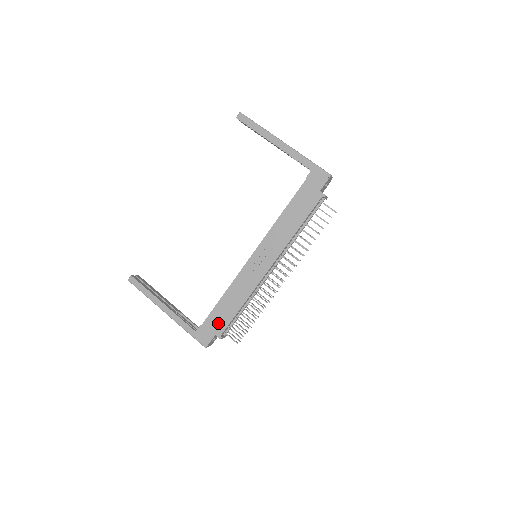
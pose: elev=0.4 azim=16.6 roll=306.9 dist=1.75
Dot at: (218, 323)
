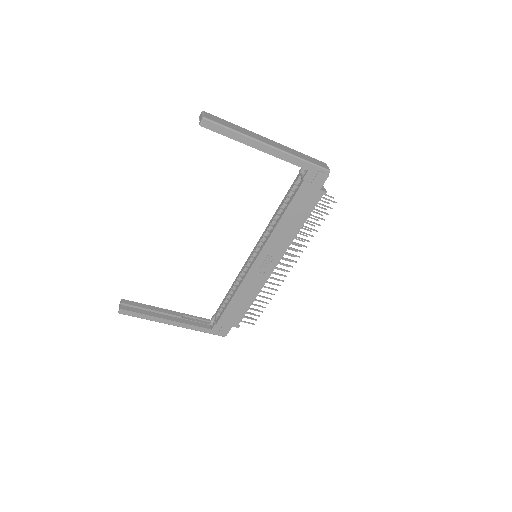
Dot at: (233, 318)
